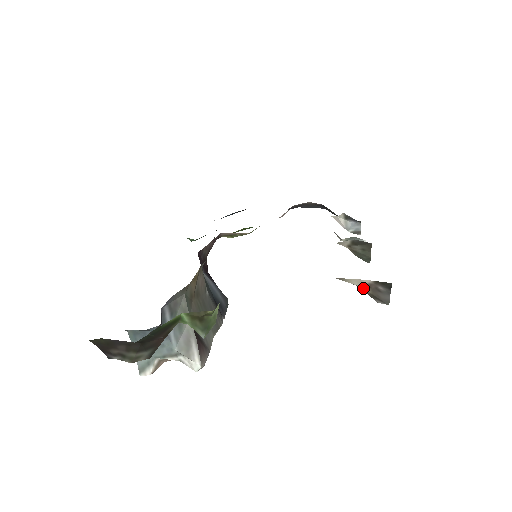
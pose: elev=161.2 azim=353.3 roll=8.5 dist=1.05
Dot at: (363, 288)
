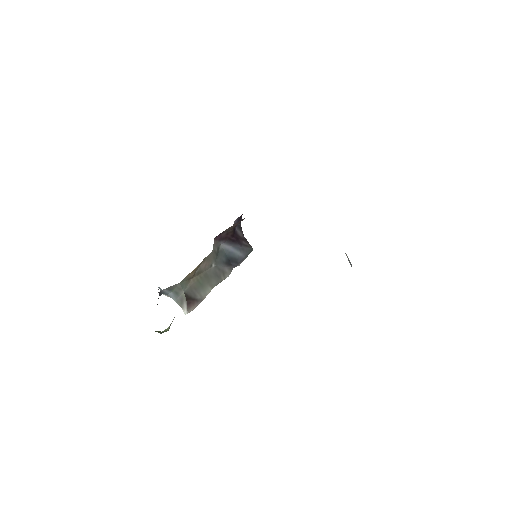
Dot at: occluded
